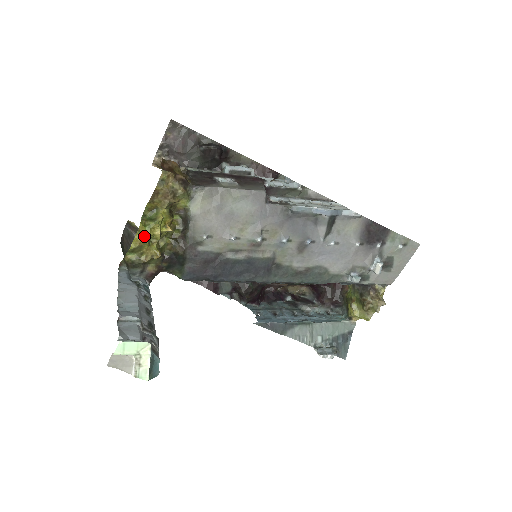
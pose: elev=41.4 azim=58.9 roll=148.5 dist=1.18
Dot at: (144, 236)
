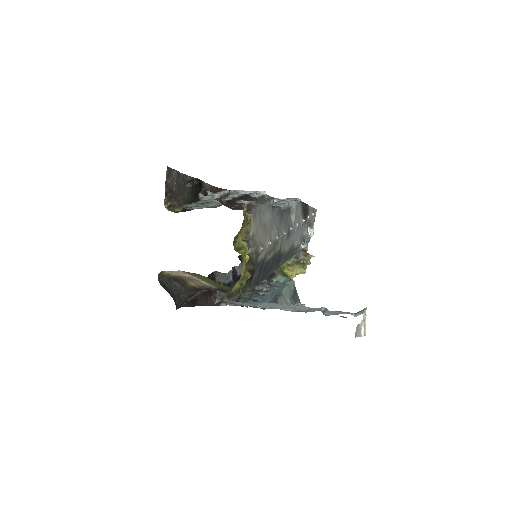
Dot at: (245, 263)
